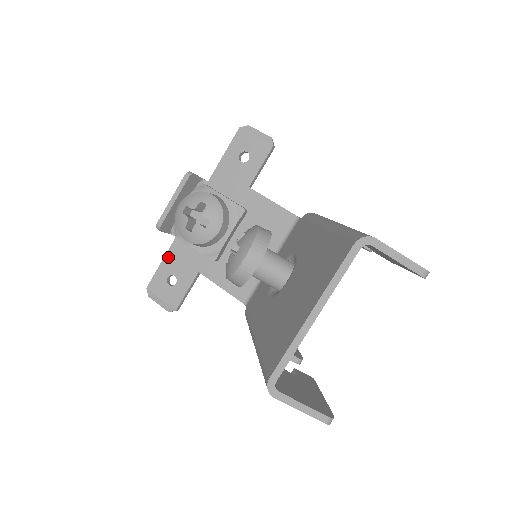
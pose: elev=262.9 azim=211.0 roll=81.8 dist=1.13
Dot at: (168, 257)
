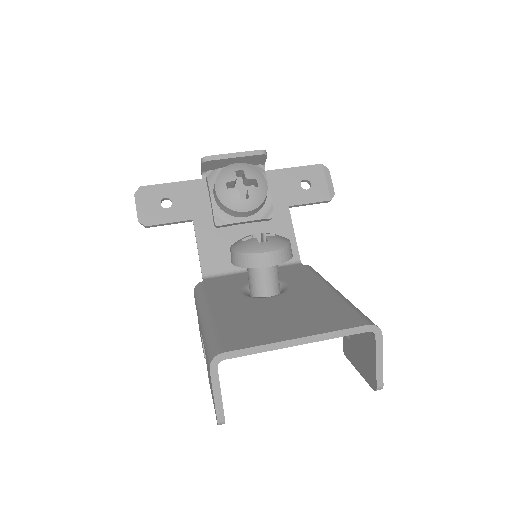
Dot at: (181, 185)
